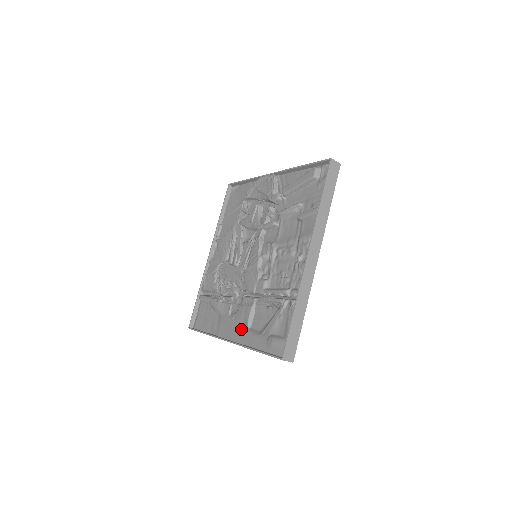
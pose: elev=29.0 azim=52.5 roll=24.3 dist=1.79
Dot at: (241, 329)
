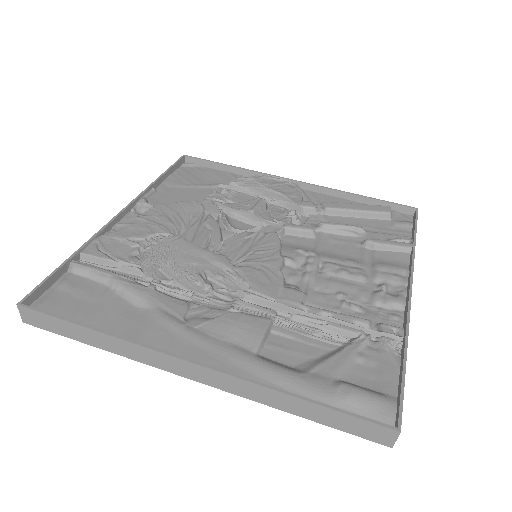
Dot at: (235, 350)
